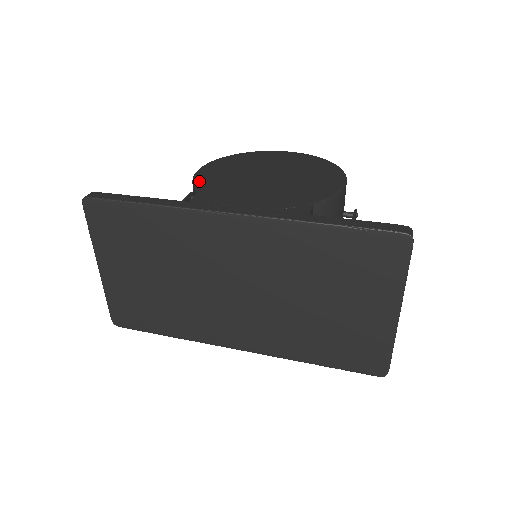
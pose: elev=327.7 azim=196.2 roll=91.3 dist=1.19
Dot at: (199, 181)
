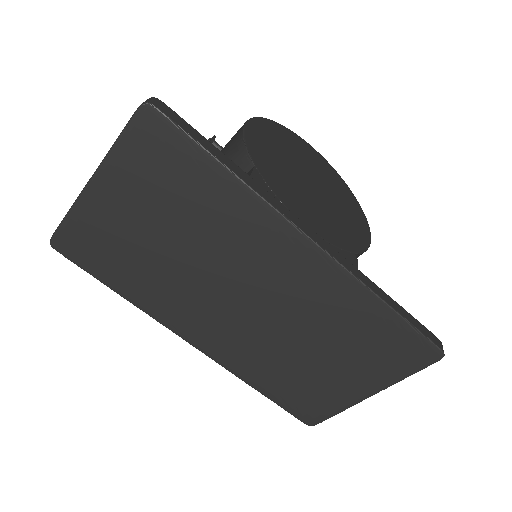
Dot at: (252, 146)
